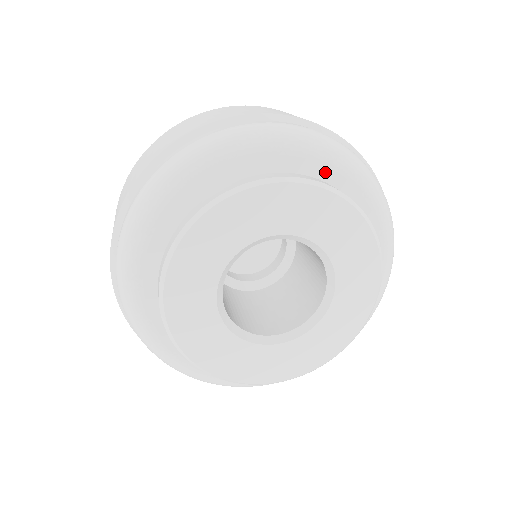
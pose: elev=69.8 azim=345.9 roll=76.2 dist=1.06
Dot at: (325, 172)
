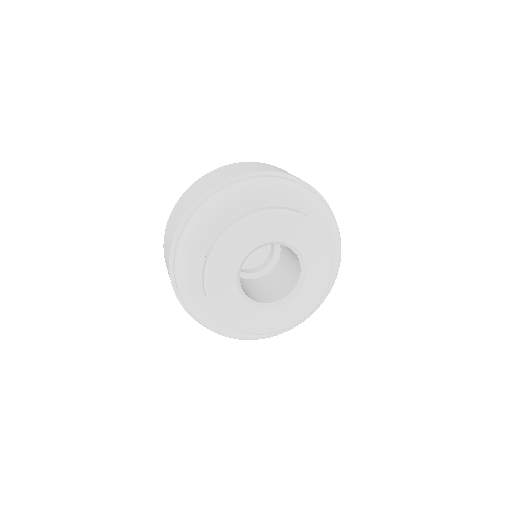
Dot at: (241, 206)
